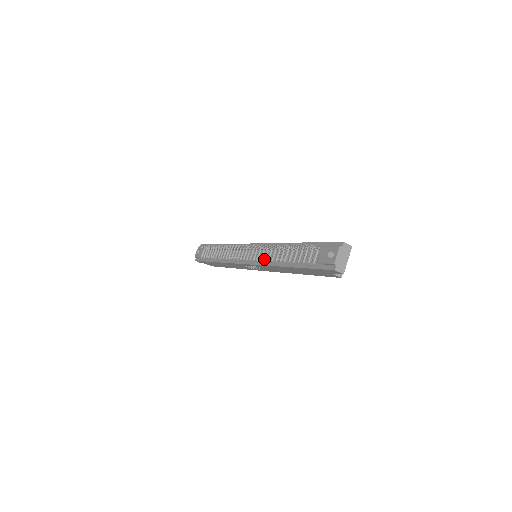
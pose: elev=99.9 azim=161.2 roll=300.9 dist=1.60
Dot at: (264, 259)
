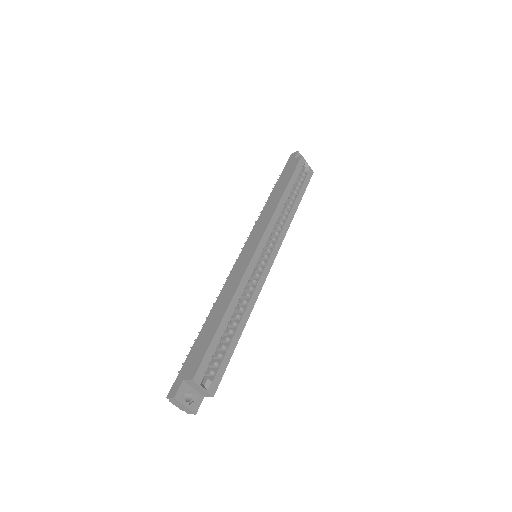
Dot at: occluded
